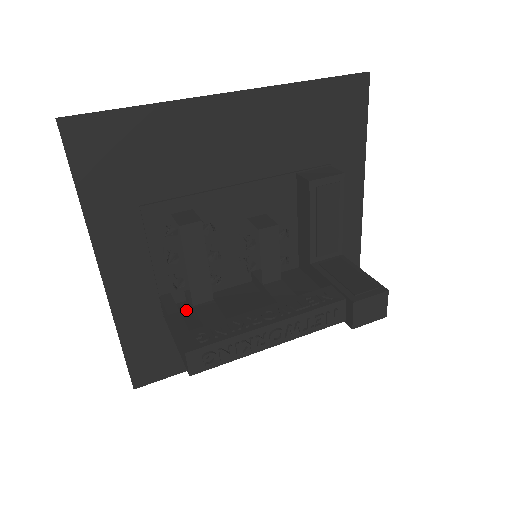
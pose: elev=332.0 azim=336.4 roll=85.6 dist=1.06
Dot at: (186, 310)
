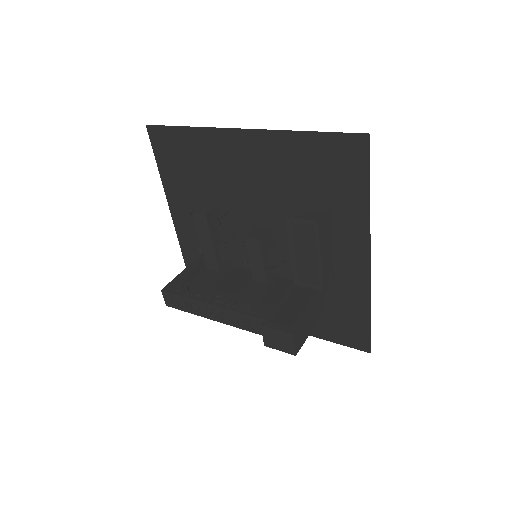
Dot at: occluded
